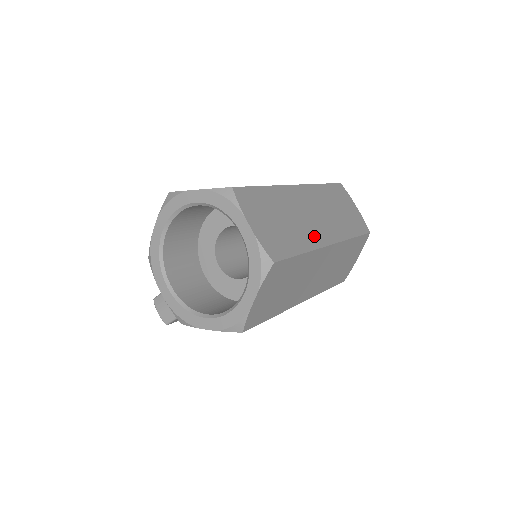
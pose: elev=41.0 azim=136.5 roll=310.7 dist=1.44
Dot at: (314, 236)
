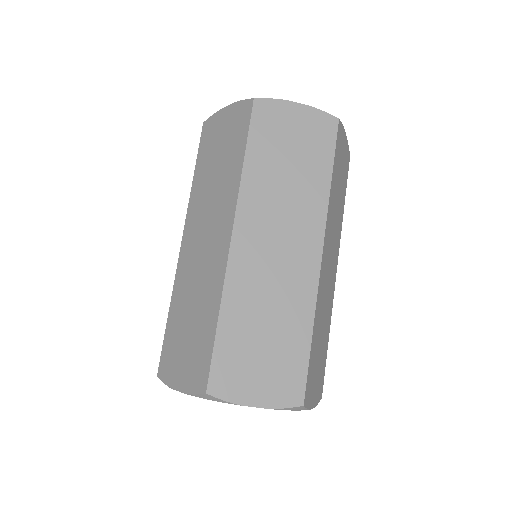
Dot at: (301, 285)
